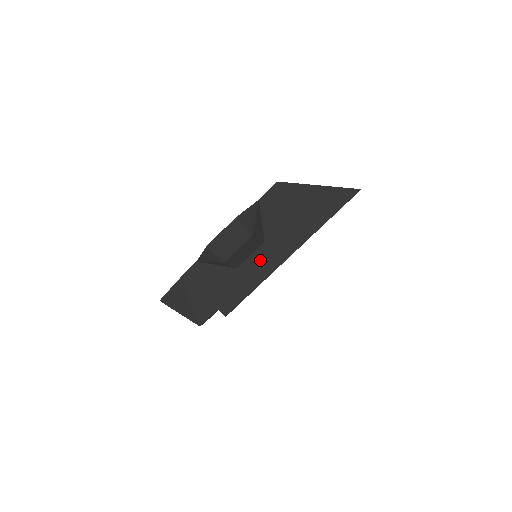
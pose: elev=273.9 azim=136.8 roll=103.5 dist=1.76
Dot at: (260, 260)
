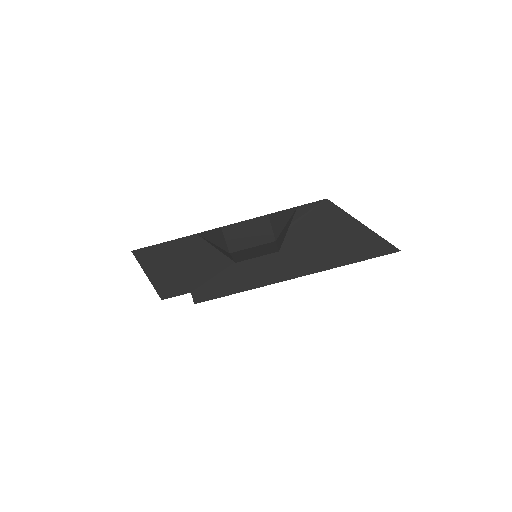
Dot at: (263, 266)
